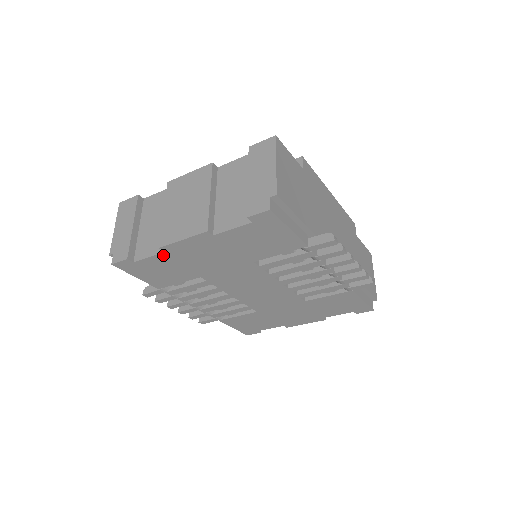
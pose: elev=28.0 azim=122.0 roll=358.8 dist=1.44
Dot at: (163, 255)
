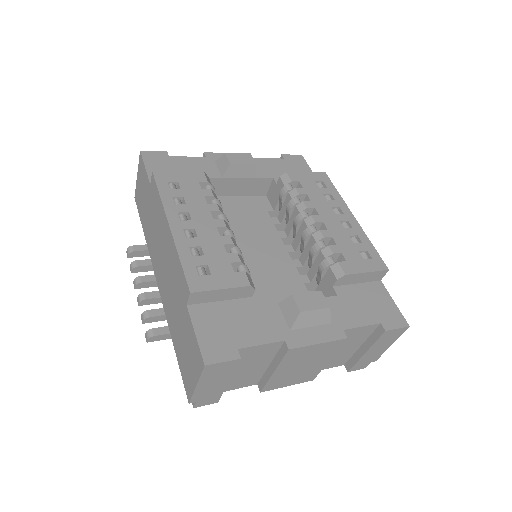
Dot at: occluded
